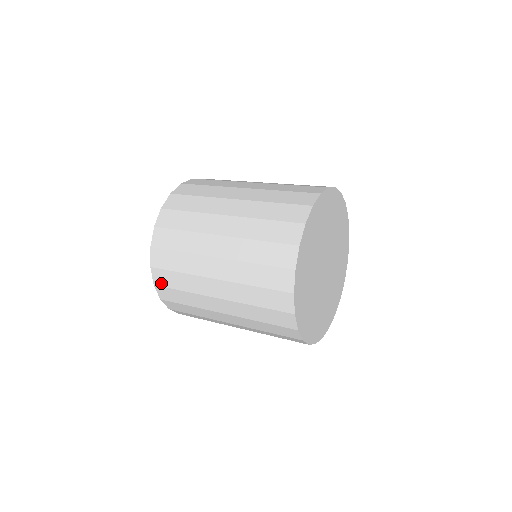
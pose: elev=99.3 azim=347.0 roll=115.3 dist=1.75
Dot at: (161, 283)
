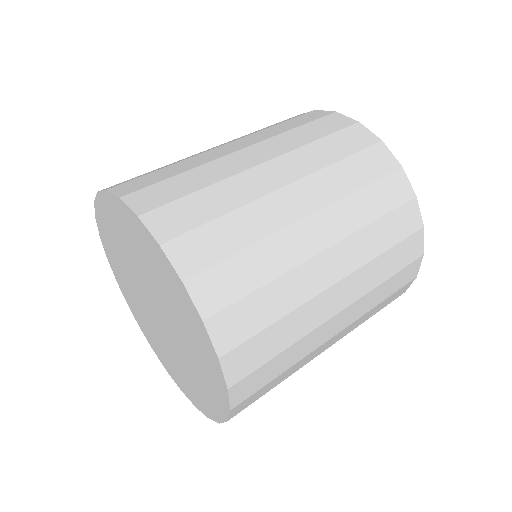
Dot at: (197, 264)
